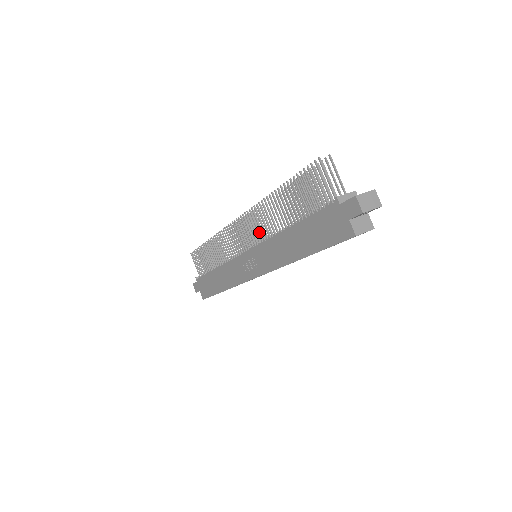
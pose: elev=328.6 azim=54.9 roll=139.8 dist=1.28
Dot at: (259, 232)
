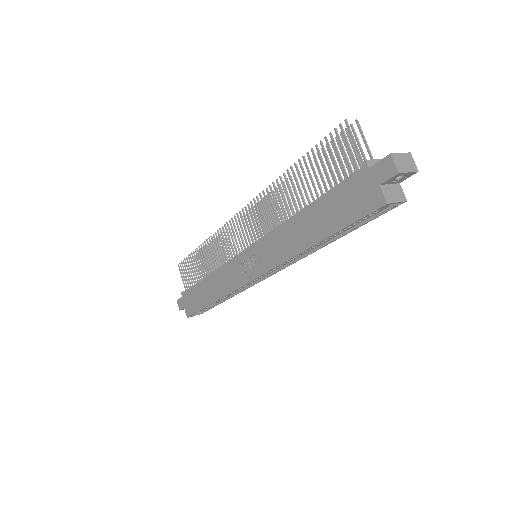
Dot at: (263, 224)
